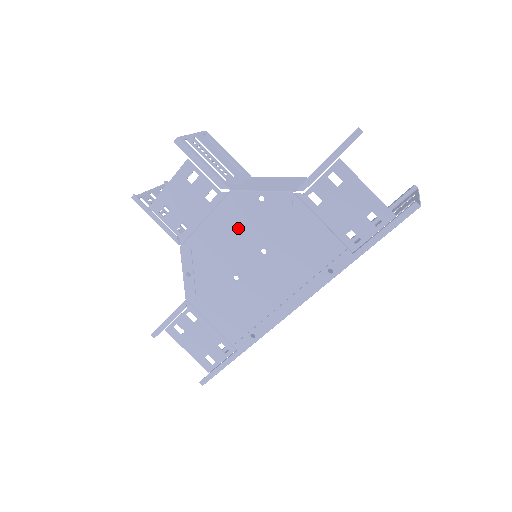
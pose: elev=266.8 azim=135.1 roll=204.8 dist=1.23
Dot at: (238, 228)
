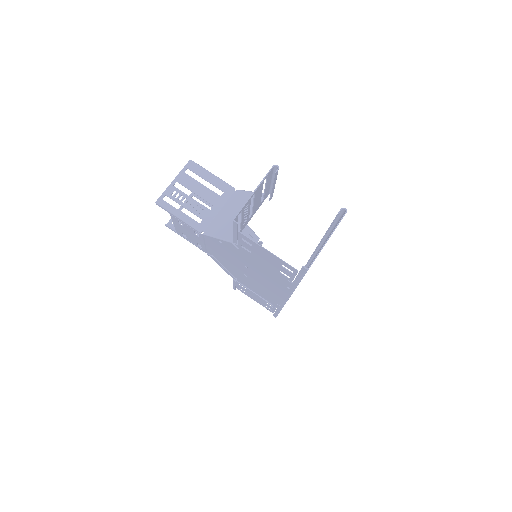
Dot at: (224, 252)
